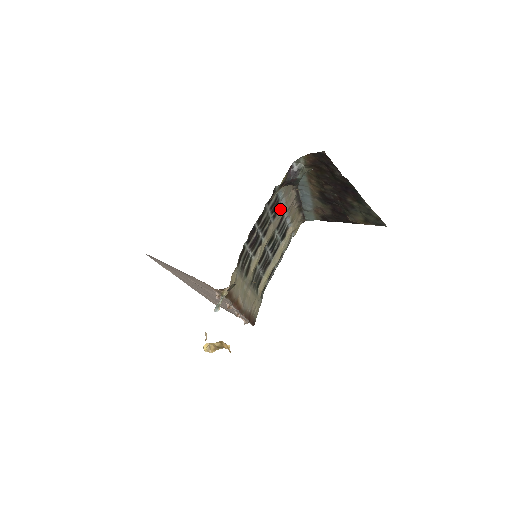
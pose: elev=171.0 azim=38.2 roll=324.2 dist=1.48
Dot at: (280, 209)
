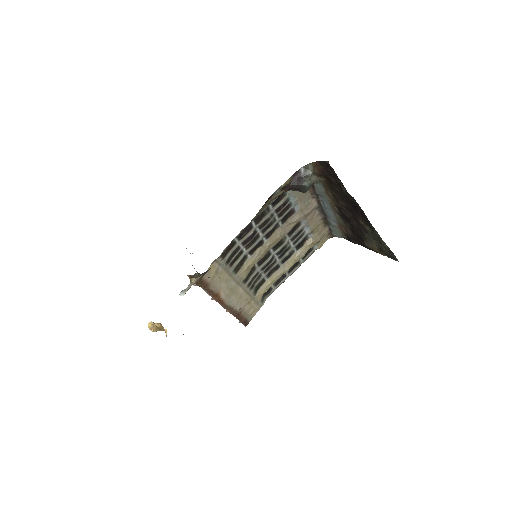
Dot at: (293, 215)
